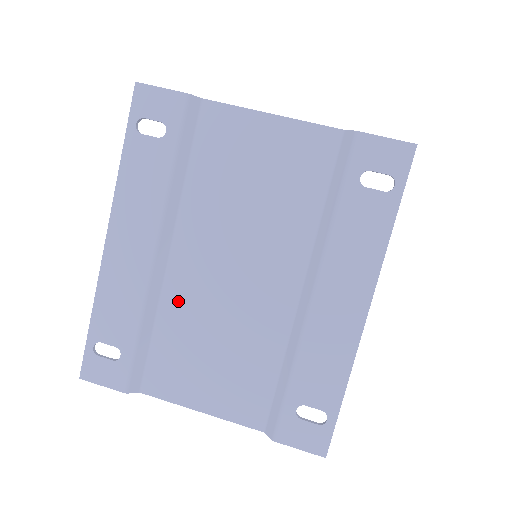
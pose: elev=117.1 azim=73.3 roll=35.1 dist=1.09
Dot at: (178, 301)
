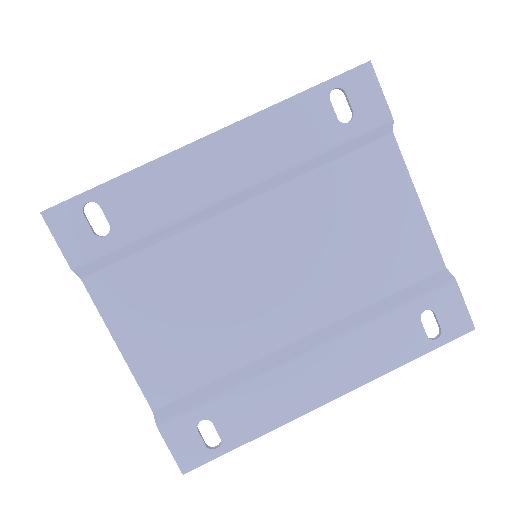
Dot at: (203, 246)
